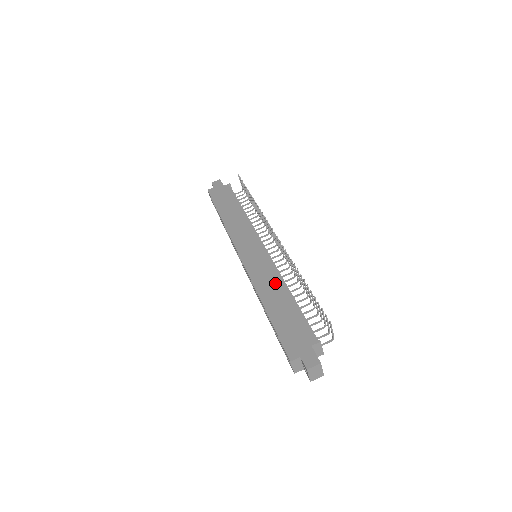
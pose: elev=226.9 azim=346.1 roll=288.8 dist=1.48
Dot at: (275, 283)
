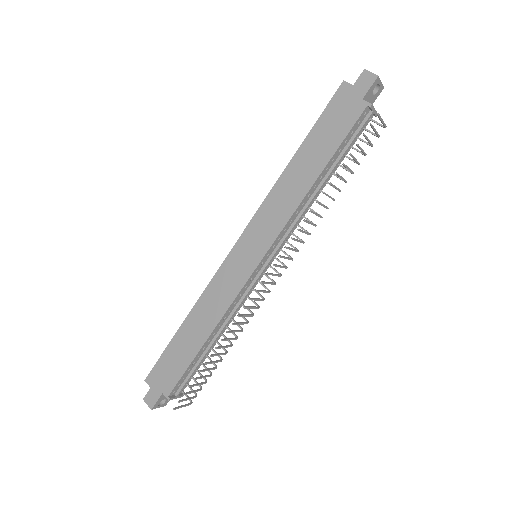
Dot at: (213, 315)
